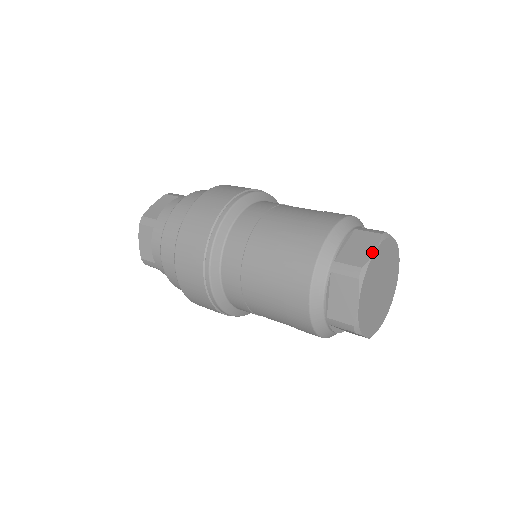
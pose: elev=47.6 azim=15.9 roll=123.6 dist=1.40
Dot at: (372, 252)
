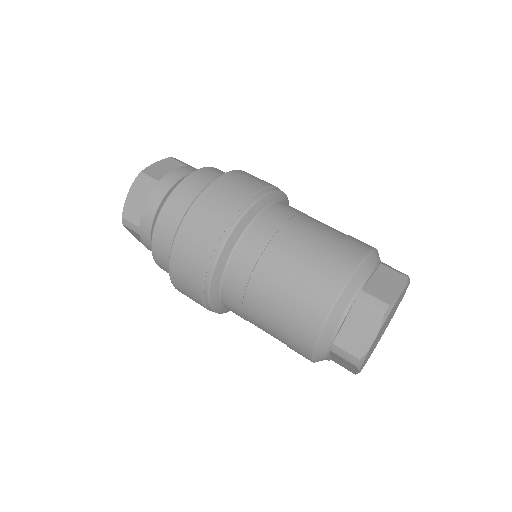
Dot at: occluded
